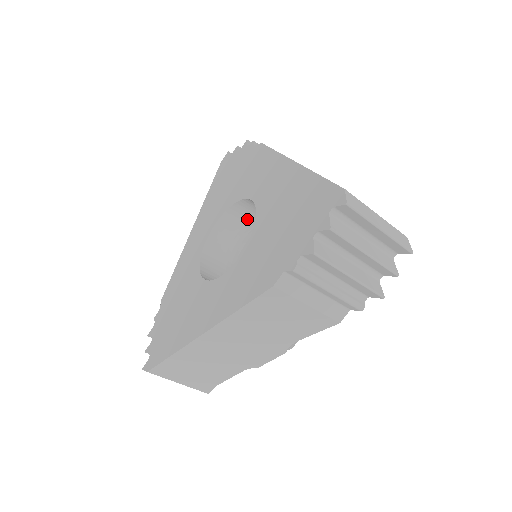
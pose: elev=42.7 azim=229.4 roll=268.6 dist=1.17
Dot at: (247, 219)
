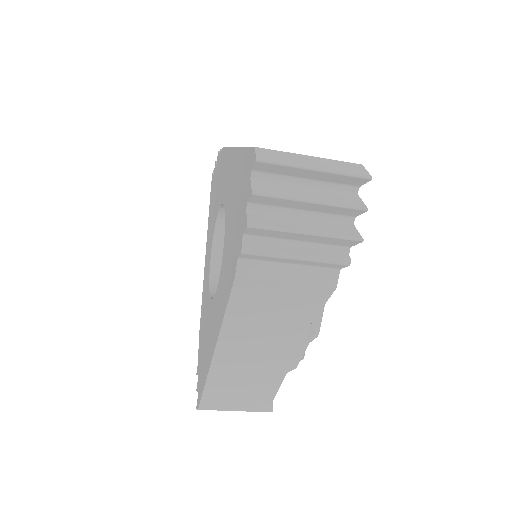
Dot at: occluded
